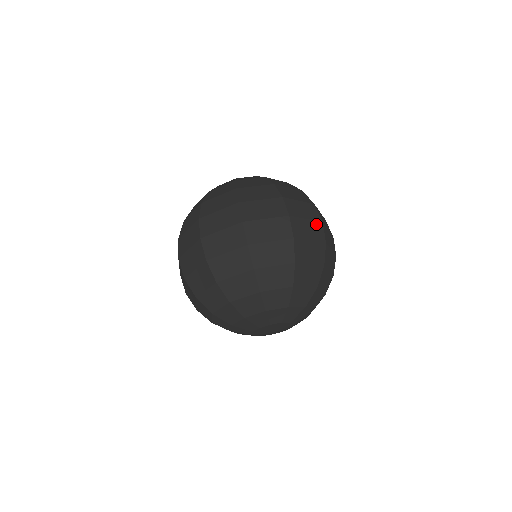
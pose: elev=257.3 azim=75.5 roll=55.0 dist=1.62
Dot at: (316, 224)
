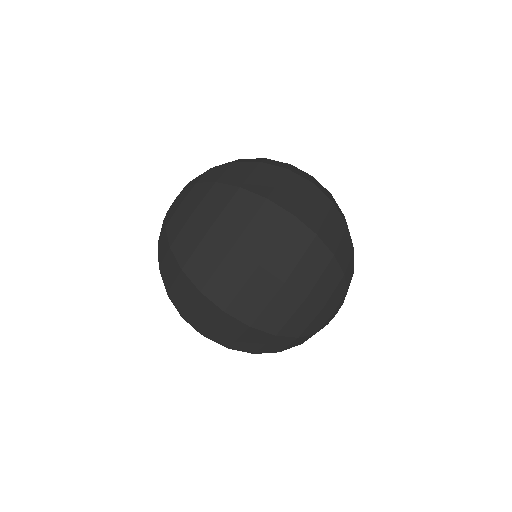
Dot at: (255, 279)
